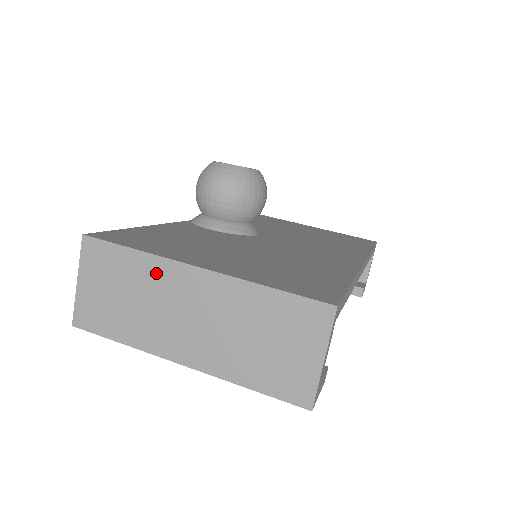
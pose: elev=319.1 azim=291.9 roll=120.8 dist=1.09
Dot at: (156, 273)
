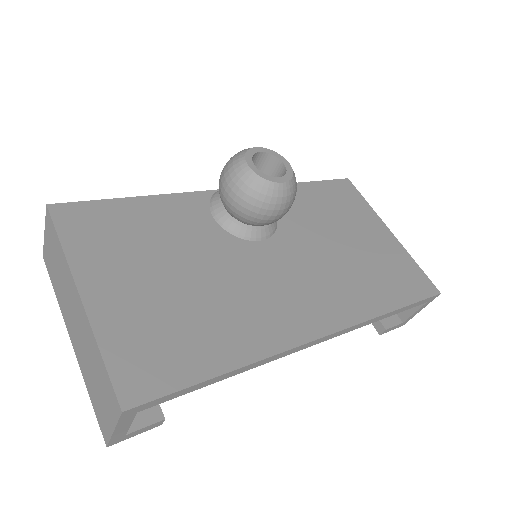
Dot at: (66, 273)
